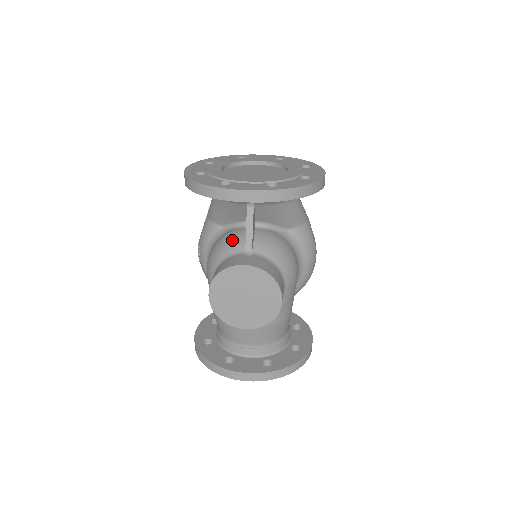
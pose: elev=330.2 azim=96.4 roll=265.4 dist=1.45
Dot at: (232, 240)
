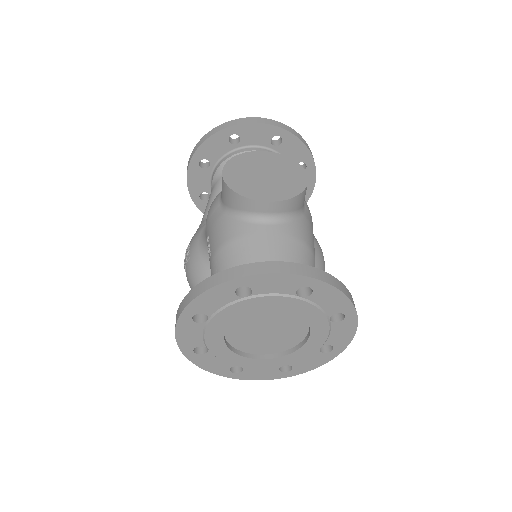
Dot at: occluded
